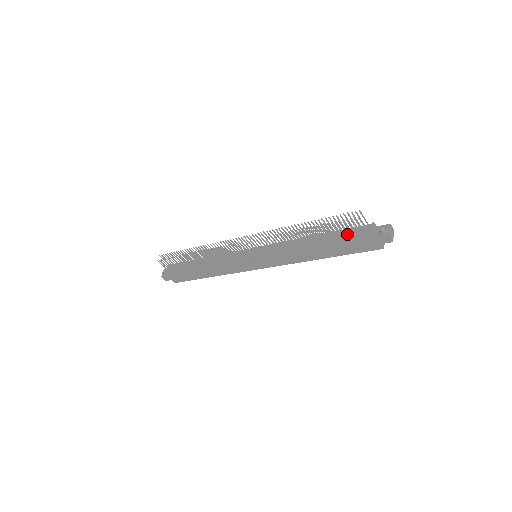
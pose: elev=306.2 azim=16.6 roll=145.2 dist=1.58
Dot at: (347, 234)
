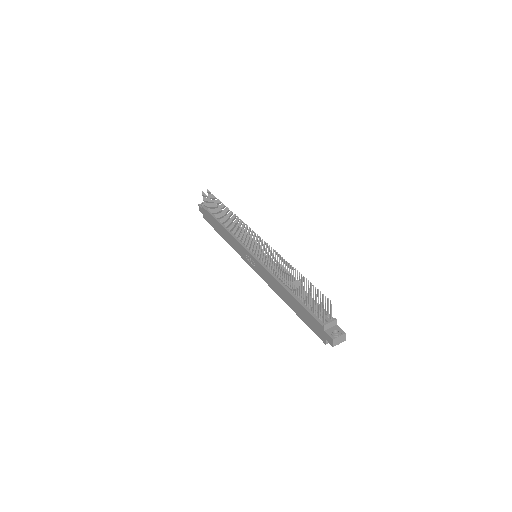
Dot at: (311, 308)
